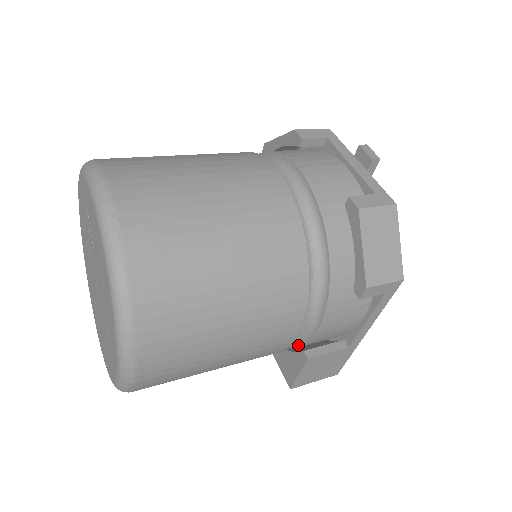
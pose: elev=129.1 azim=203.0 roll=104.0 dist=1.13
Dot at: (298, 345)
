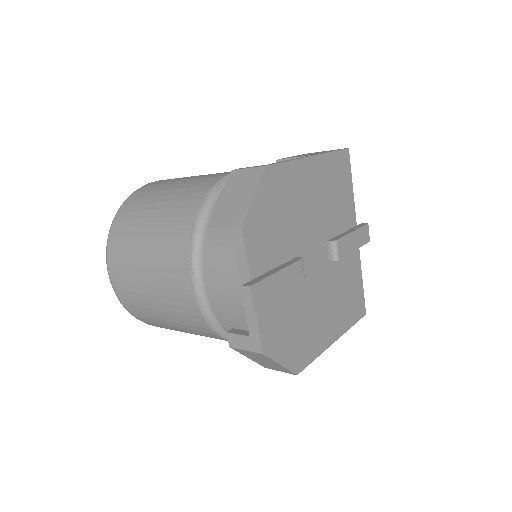
Dot at: occluded
